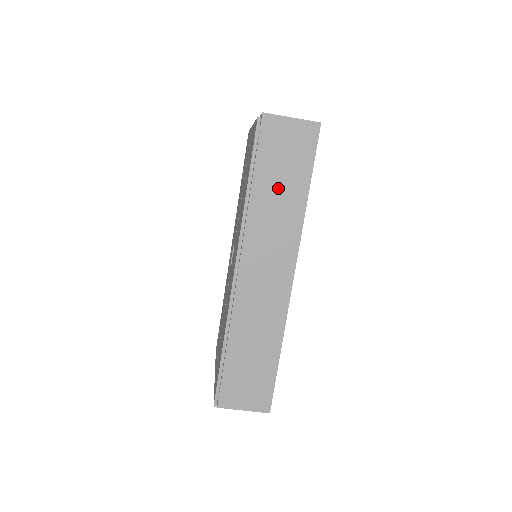
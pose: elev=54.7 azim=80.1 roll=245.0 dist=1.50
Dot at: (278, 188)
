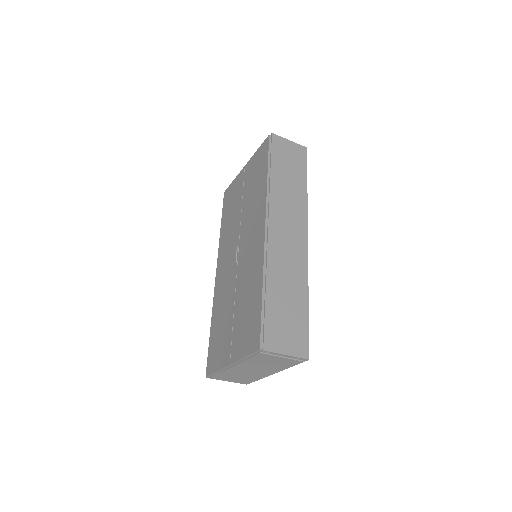
Dot at: (288, 178)
